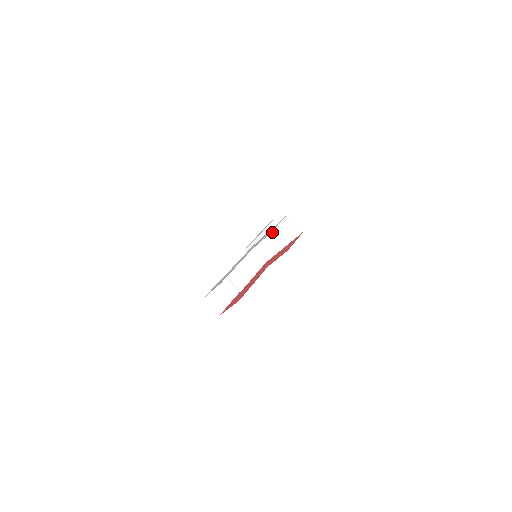
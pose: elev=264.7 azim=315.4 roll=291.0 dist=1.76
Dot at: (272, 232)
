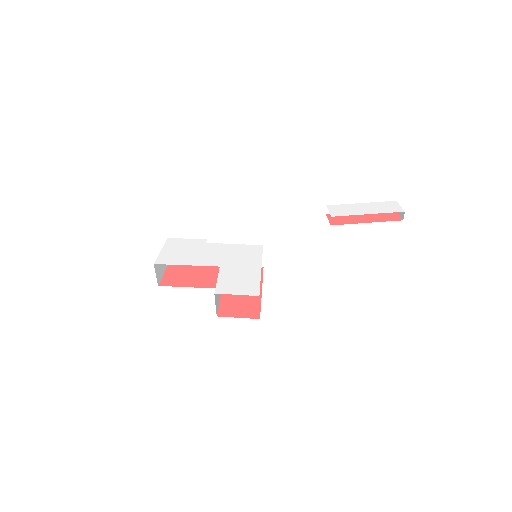
Dot at: occluded
